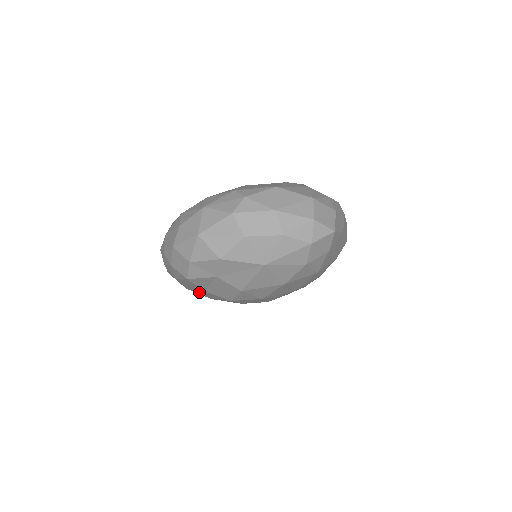
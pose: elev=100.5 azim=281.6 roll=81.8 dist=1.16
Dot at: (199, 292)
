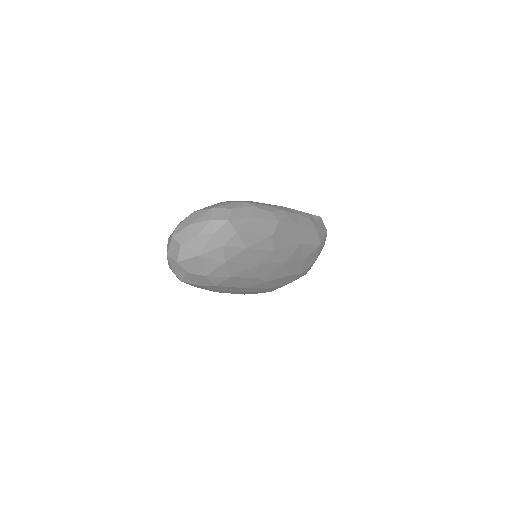
Dot at: occluded
